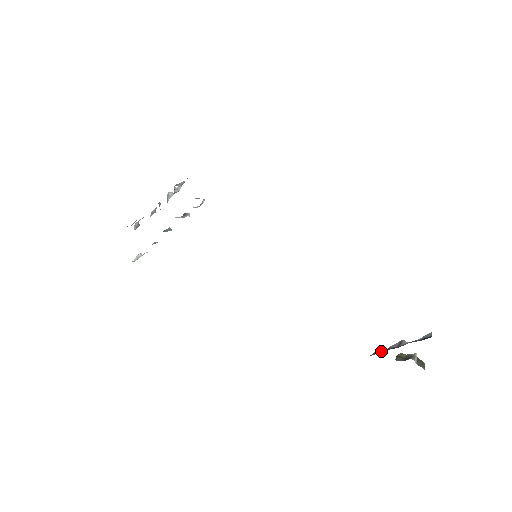
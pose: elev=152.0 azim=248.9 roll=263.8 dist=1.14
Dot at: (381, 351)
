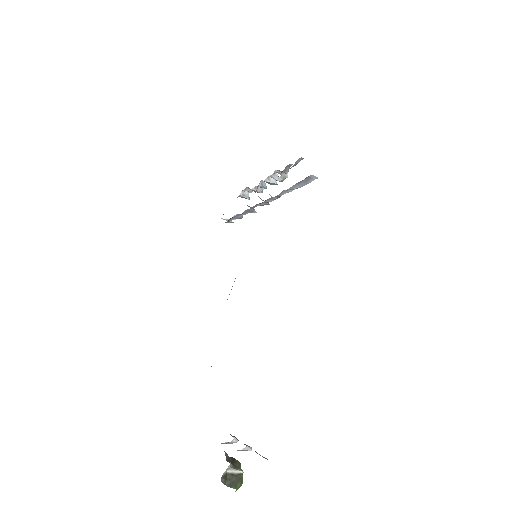
Dot at: occluded
